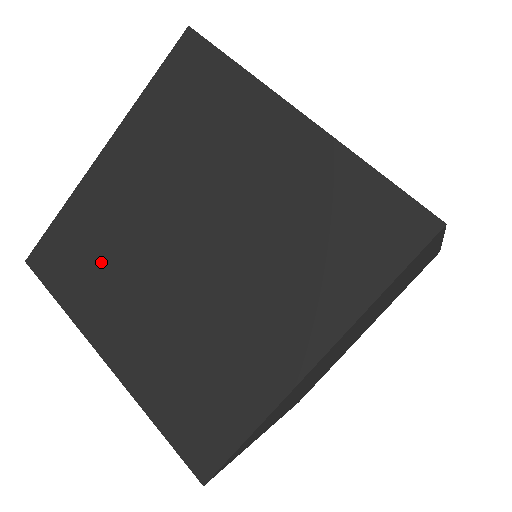
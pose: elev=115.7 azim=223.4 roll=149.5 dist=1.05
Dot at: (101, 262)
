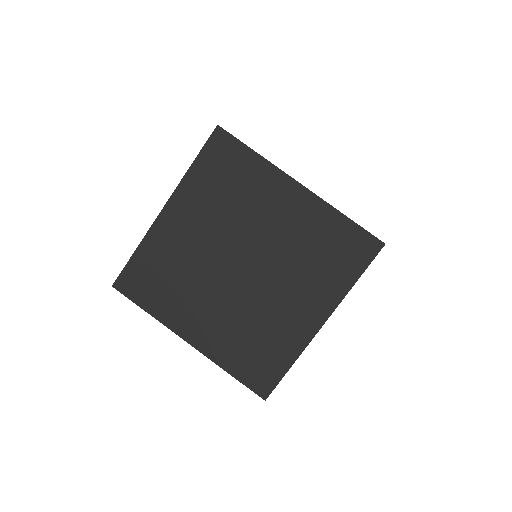
Dot at: (175, 281)
